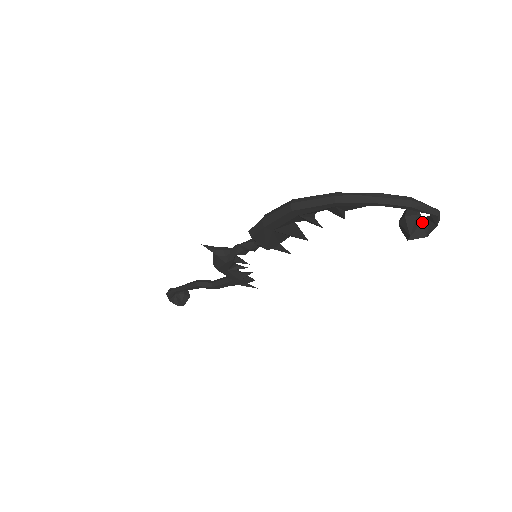
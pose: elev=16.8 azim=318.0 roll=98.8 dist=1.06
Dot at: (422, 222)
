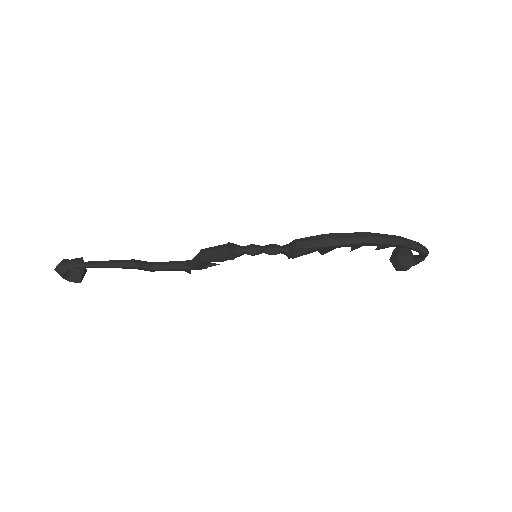
Dot at: occluded
